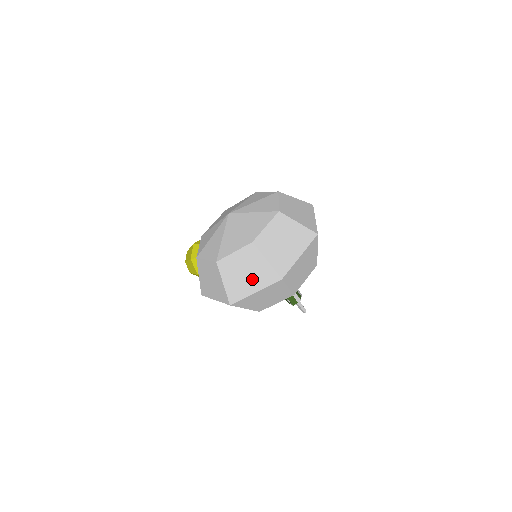
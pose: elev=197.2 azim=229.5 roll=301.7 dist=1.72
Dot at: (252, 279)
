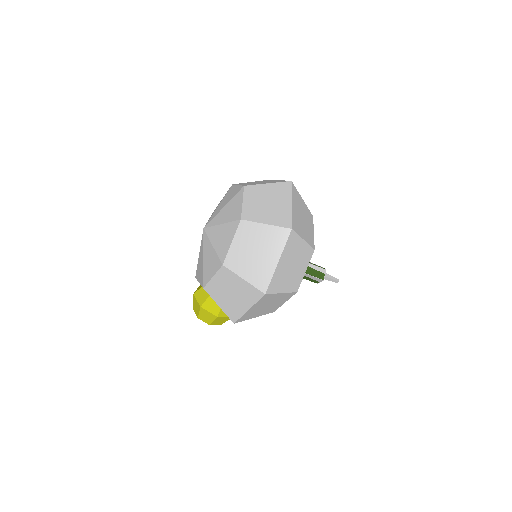
Dot at: (266, 252)
